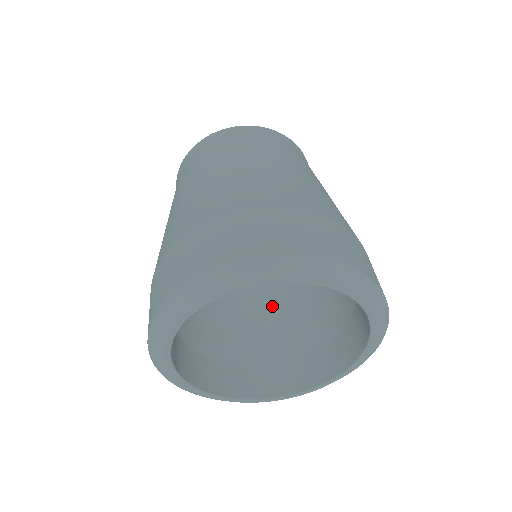
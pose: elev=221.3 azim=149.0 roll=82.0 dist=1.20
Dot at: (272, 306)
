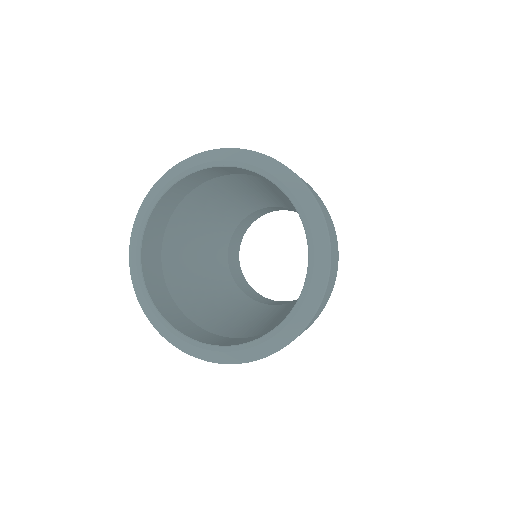
Dot at: (213, 302)
